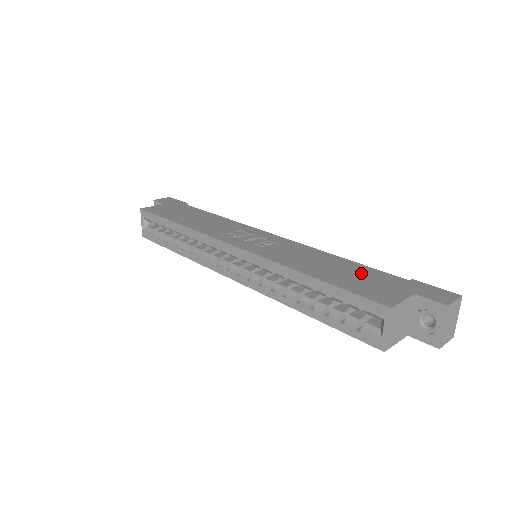
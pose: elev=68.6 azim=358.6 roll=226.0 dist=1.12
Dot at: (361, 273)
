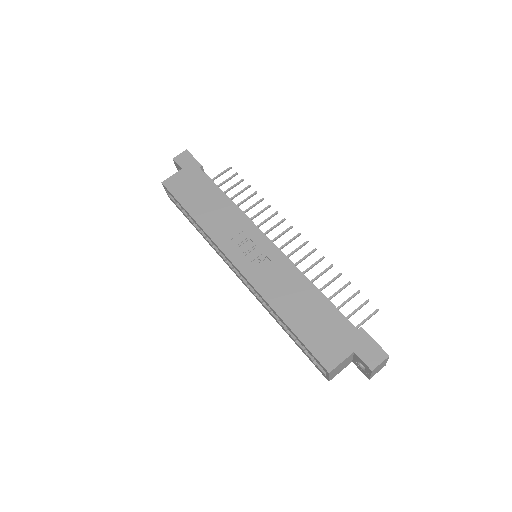
Dot at: (323, 317)
